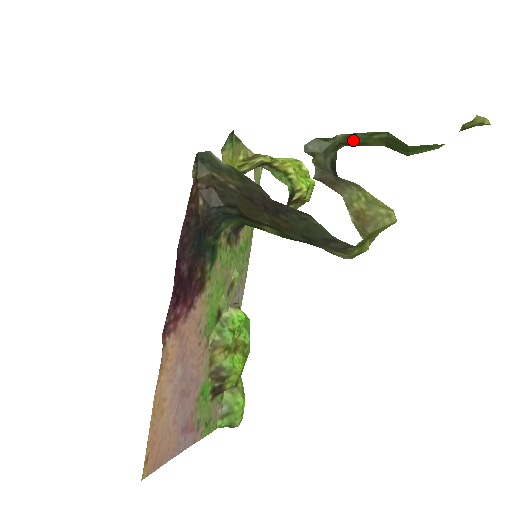
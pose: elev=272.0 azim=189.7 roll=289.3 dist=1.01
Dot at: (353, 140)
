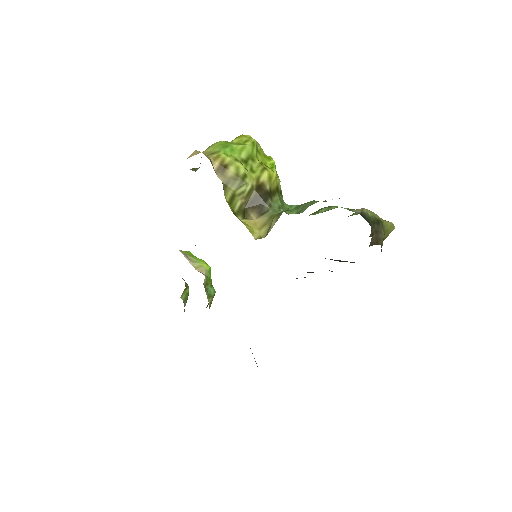
Dot at: occluded
